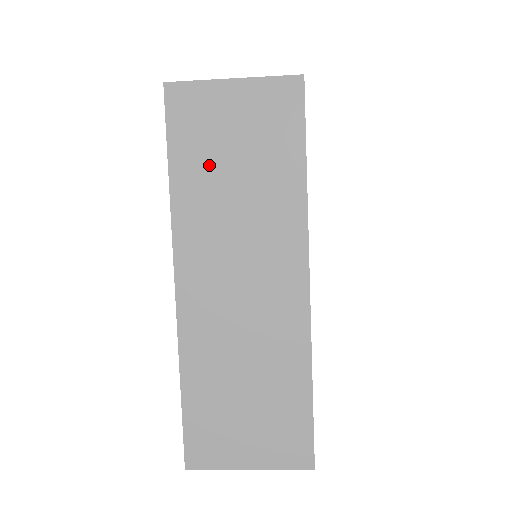
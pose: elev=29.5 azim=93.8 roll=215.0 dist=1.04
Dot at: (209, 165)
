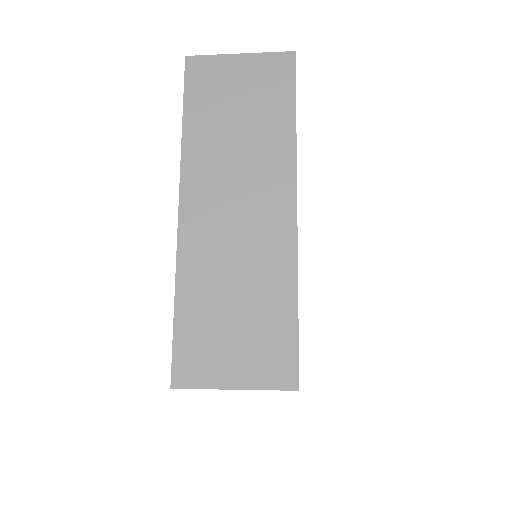
Dot at: (216, 115)
